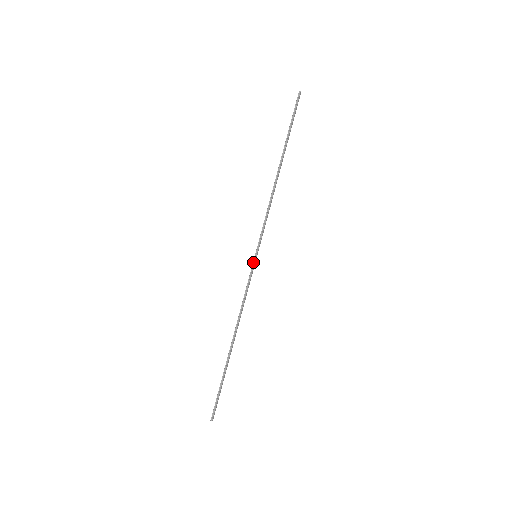
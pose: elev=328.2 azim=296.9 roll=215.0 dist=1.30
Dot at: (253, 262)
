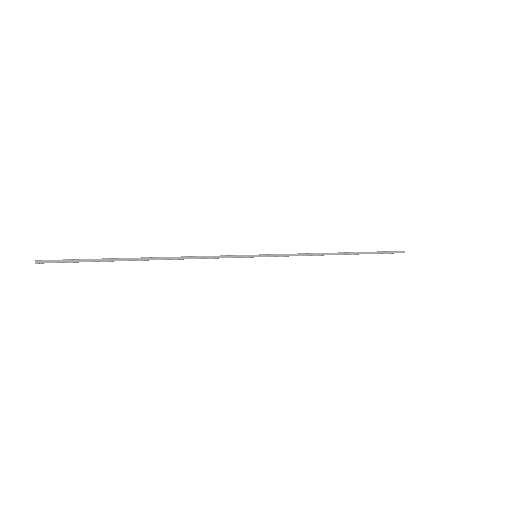
Dot at: (249, 255)
